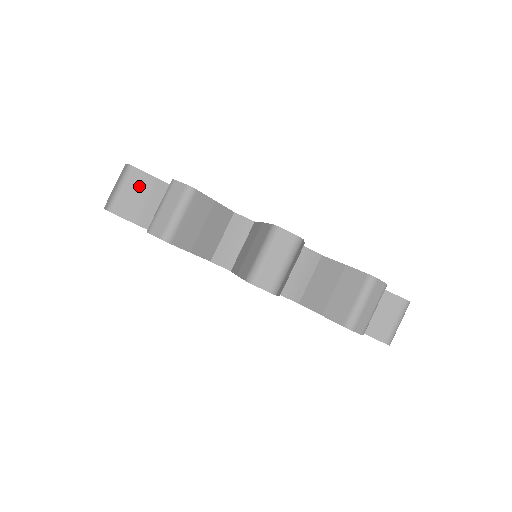
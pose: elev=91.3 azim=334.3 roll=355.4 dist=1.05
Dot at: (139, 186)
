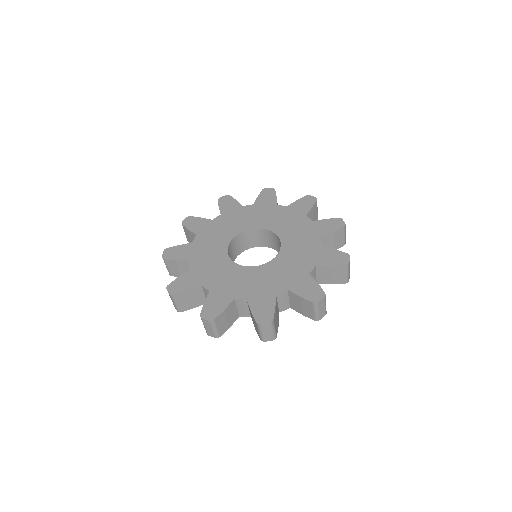
Dot at: (171, 265)
